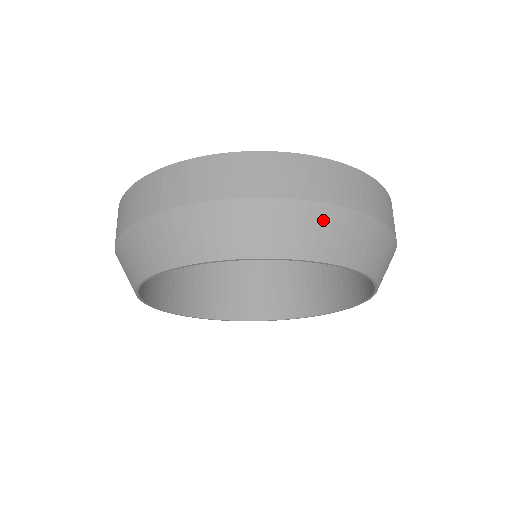
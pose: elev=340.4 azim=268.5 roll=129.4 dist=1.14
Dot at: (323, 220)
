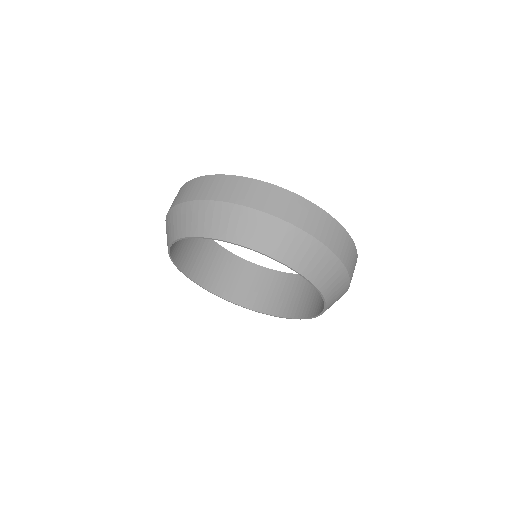
Dot at: (288, 235)
